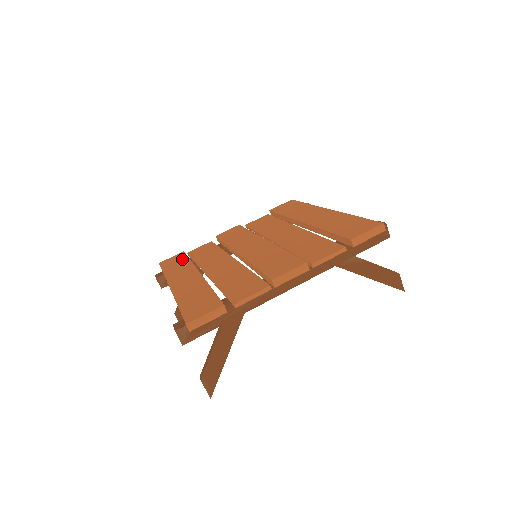
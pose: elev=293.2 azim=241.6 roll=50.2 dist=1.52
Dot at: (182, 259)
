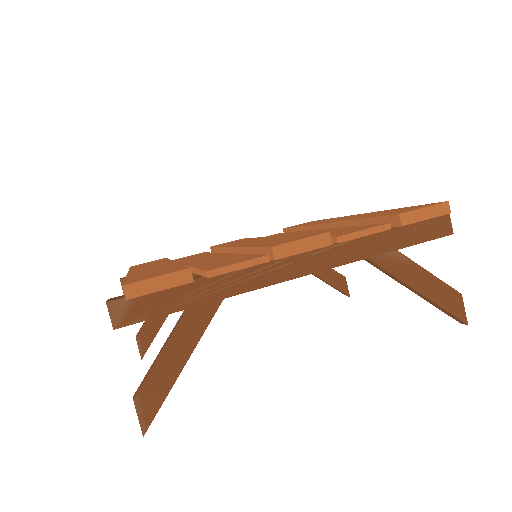
Dot at: (159, 260)
